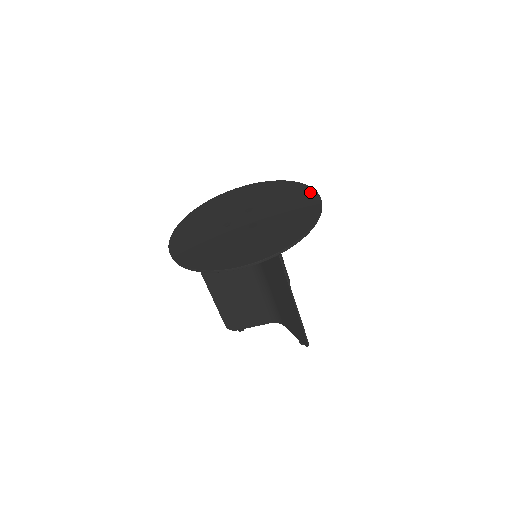
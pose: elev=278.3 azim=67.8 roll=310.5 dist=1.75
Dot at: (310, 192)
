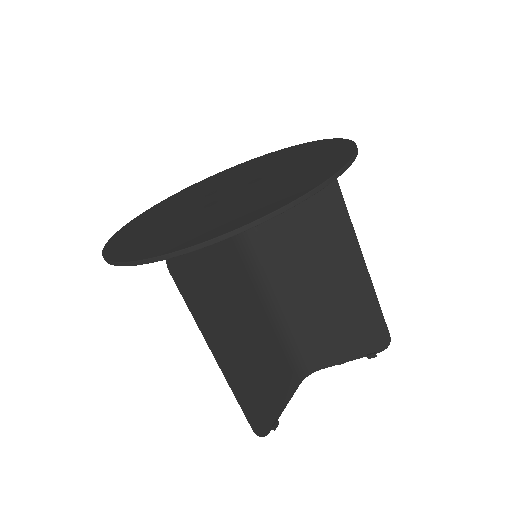
Dot at: (259, 157)
